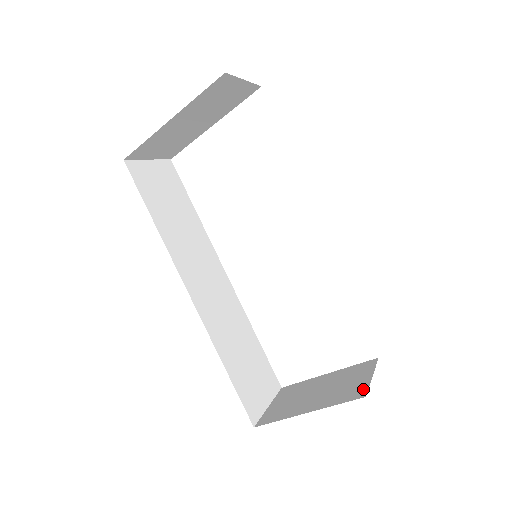
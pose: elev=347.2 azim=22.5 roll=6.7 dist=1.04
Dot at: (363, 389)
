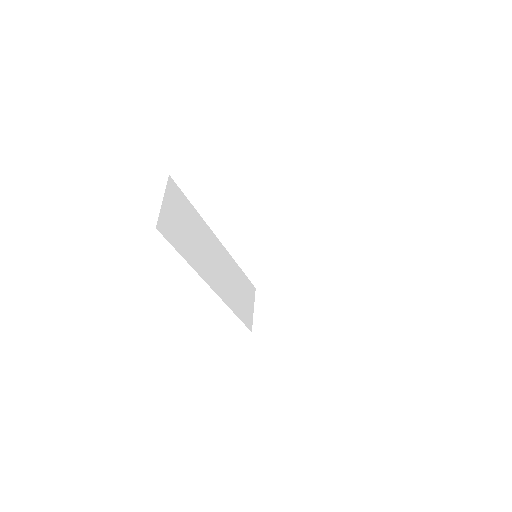
Dot at: (320, 316)
